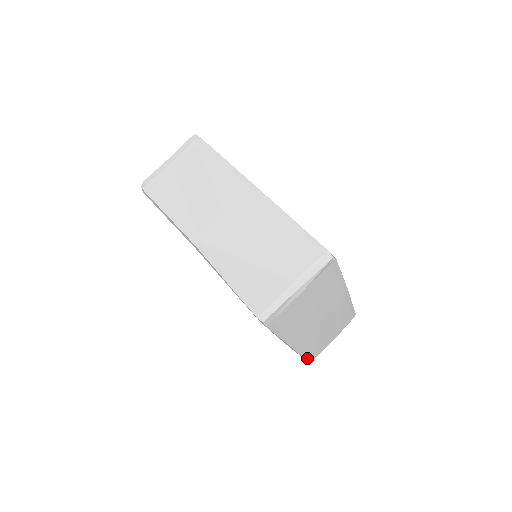
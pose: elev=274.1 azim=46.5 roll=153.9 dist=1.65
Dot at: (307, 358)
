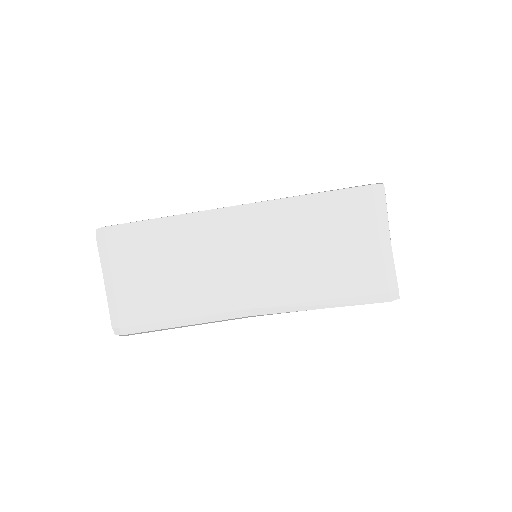
Dot at: occluded
